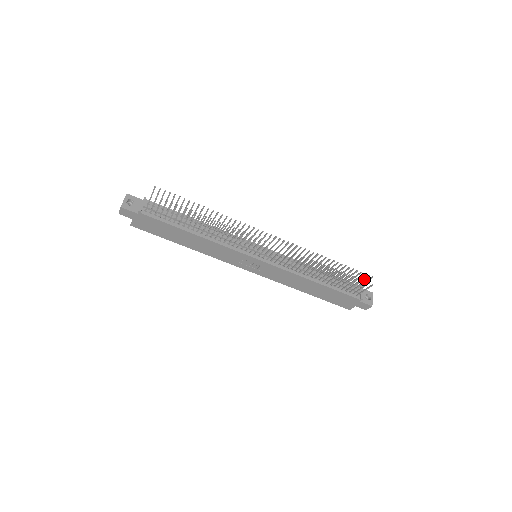
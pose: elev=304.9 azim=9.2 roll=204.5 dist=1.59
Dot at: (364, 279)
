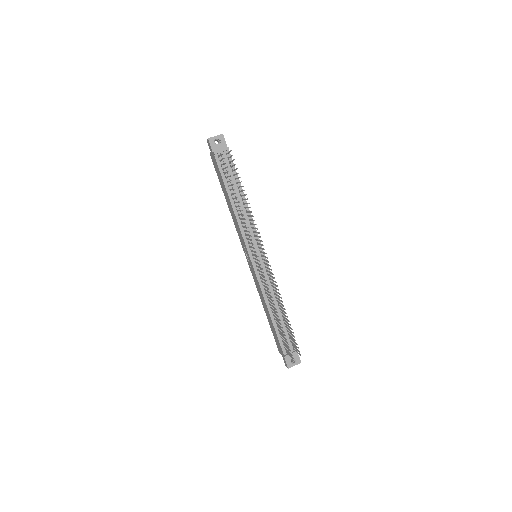
Dot at: (297, 350)
